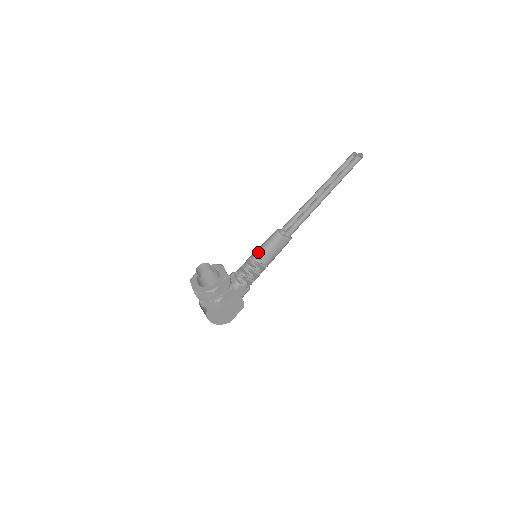
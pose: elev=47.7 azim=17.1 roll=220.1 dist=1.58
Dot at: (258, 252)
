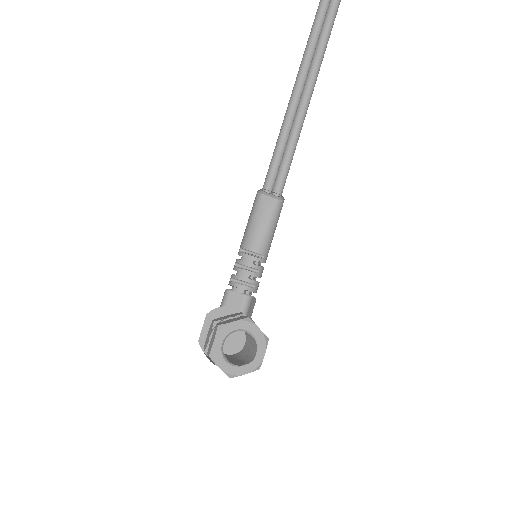
Dot at: occluded
